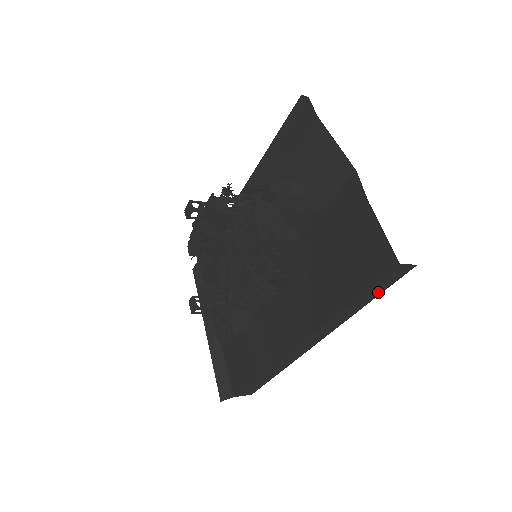
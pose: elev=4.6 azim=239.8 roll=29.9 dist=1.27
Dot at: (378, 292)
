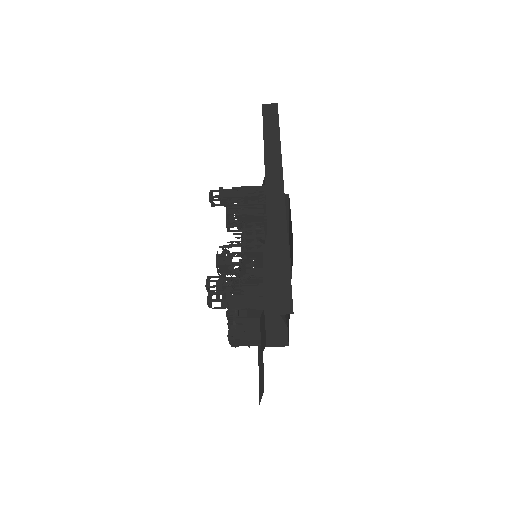
Dot at: (275, 125)
